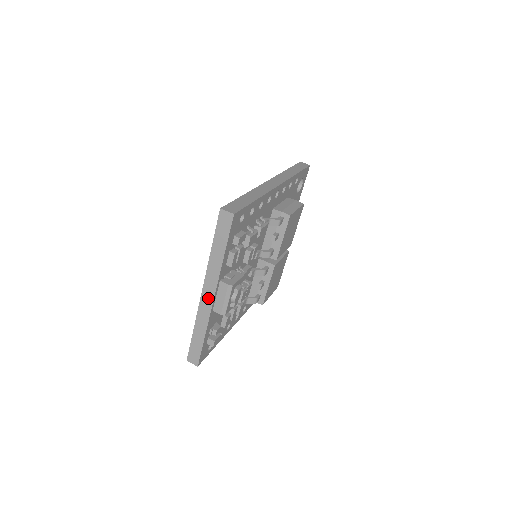
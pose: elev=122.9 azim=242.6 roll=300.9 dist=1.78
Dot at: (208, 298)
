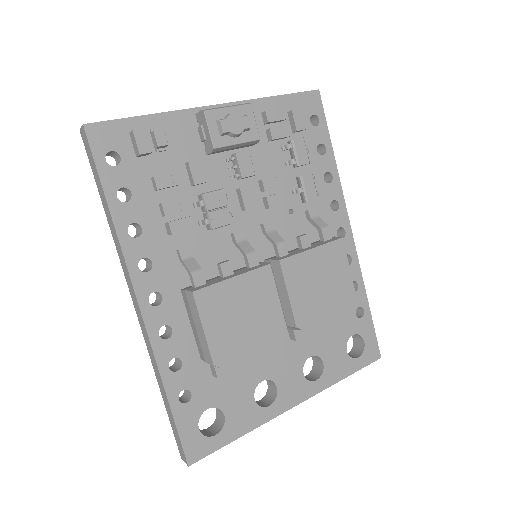
Dot at: occluded
